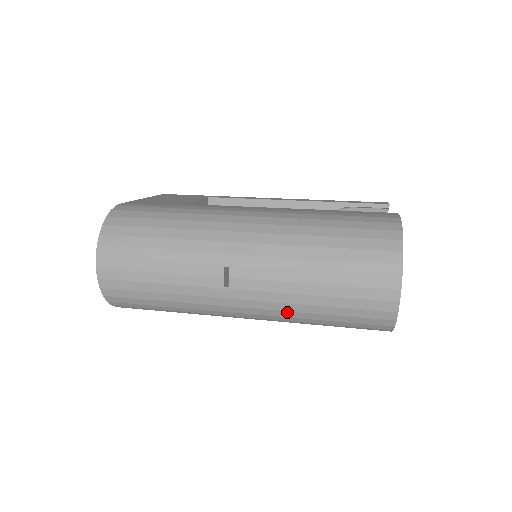
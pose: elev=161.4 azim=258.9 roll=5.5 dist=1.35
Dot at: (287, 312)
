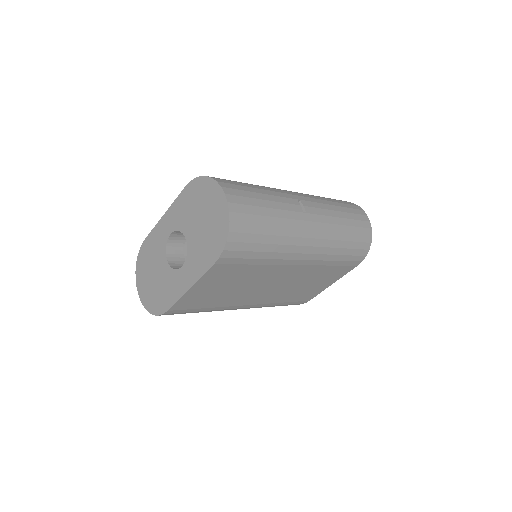
Dot at: (333, 233)
